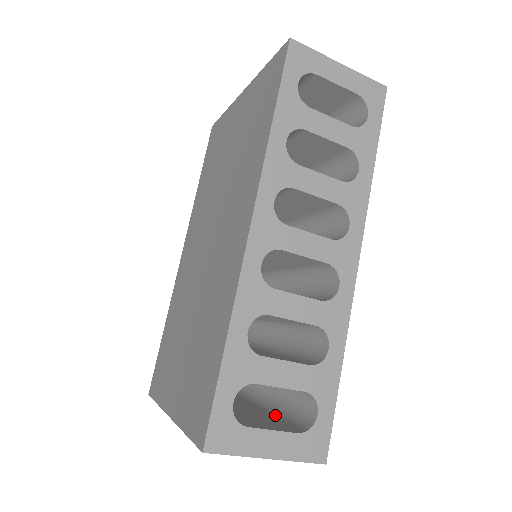
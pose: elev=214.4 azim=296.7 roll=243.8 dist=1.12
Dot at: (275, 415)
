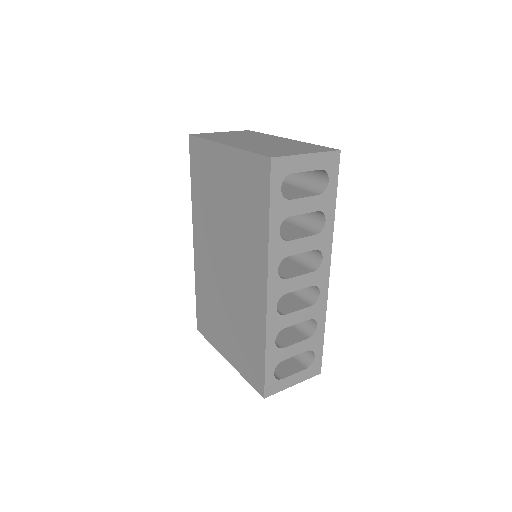
Dot at: occluded
